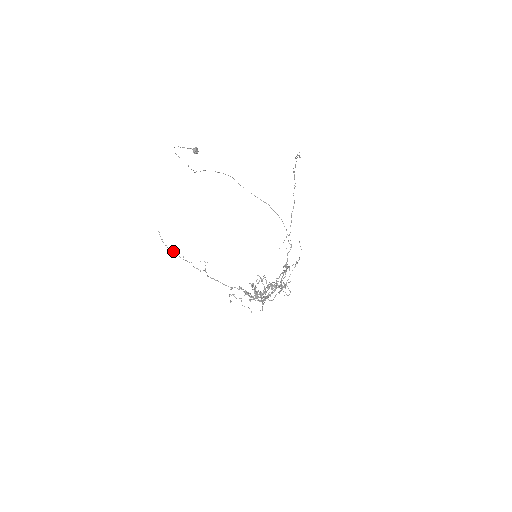
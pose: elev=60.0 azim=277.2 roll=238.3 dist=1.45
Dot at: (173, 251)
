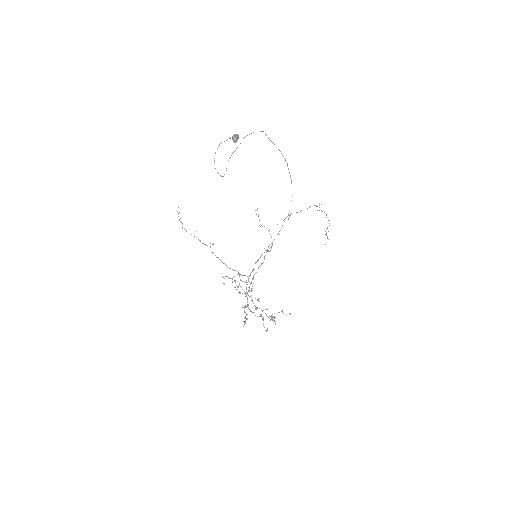
Dot at: occluded
